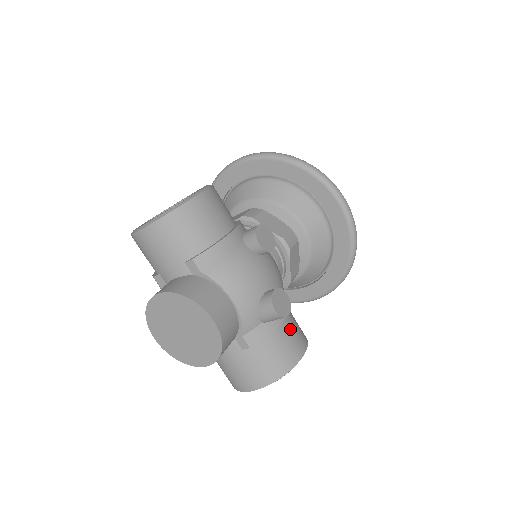
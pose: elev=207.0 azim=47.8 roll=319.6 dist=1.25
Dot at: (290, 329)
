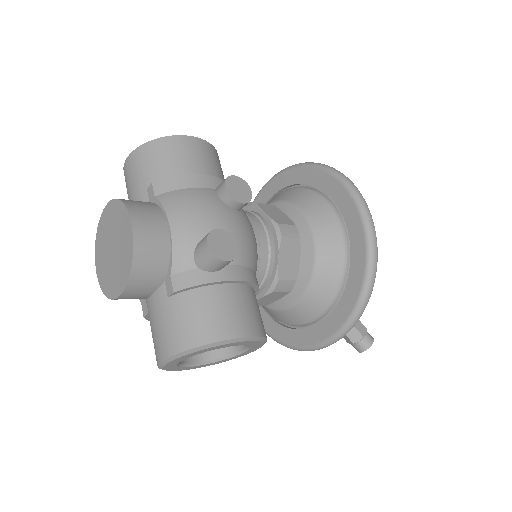
Dot at: (236, 300)
